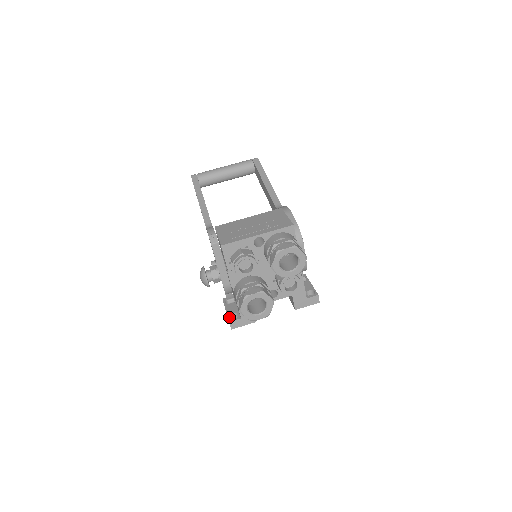
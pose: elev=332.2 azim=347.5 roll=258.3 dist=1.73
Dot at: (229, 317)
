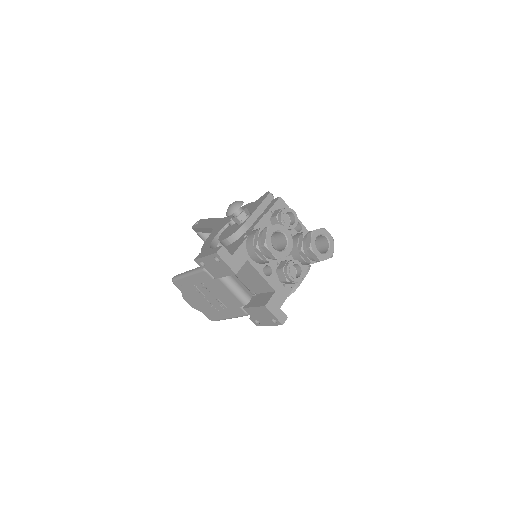
Dot at: occluded
